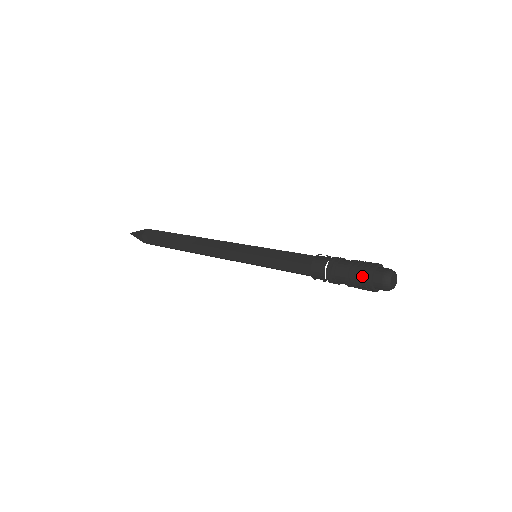
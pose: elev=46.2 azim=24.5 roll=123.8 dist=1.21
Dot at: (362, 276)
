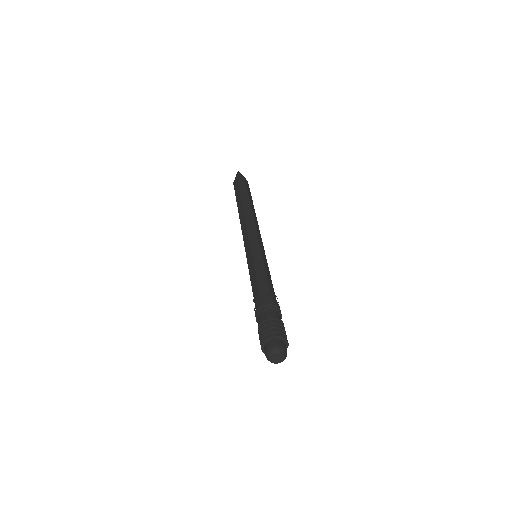
Dot at: (265, 332)
